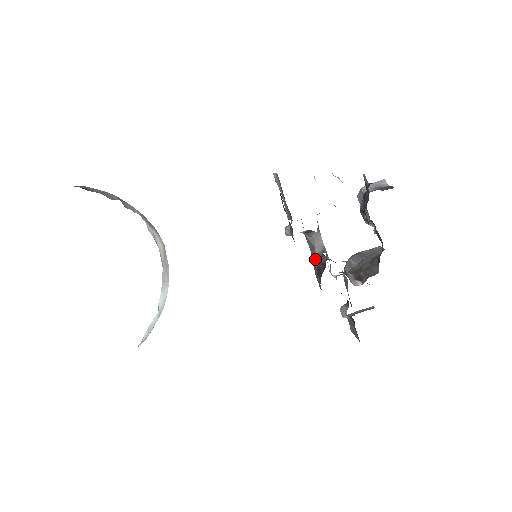
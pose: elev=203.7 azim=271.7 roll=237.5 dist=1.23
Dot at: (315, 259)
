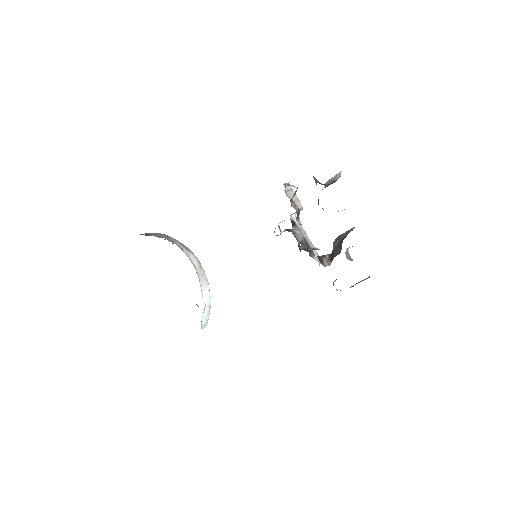
Dot at: occluded
